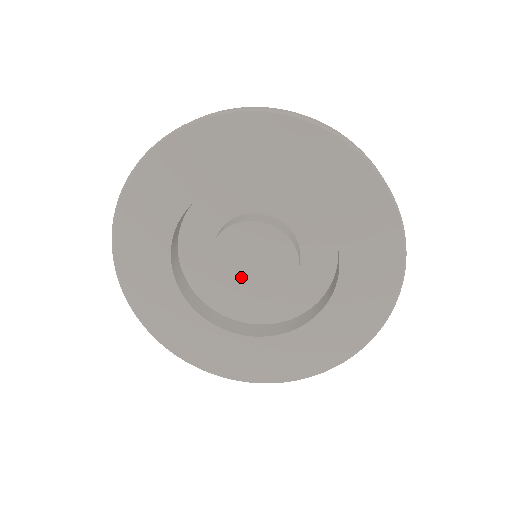
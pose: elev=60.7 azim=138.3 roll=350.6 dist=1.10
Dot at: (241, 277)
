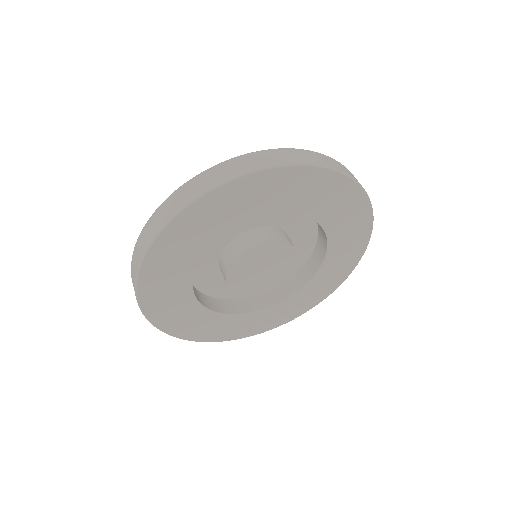
Dot at: (249, 278)
